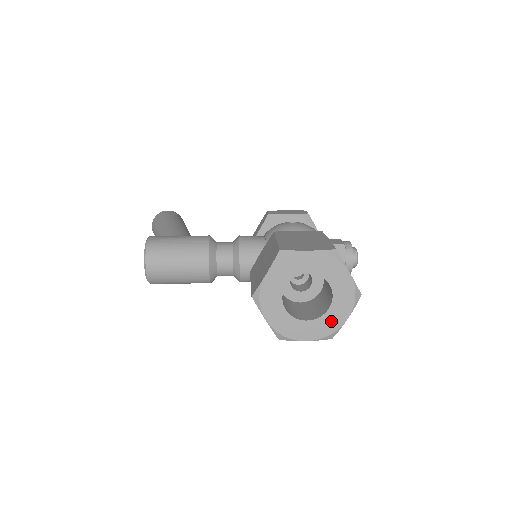
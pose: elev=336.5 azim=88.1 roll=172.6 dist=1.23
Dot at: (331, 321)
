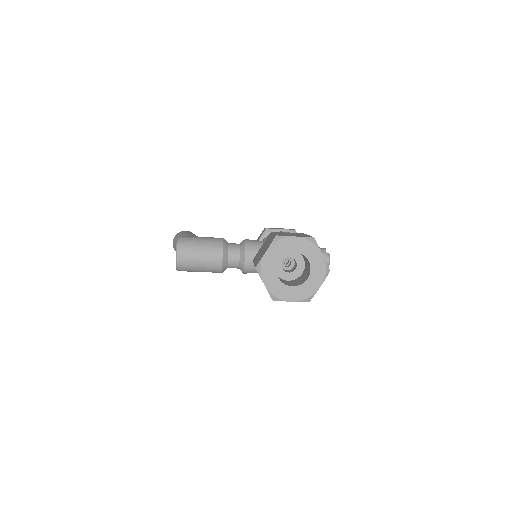
Dot at: (309, 288)
